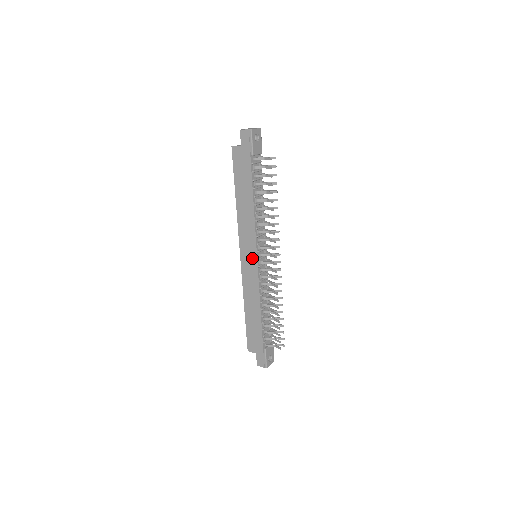
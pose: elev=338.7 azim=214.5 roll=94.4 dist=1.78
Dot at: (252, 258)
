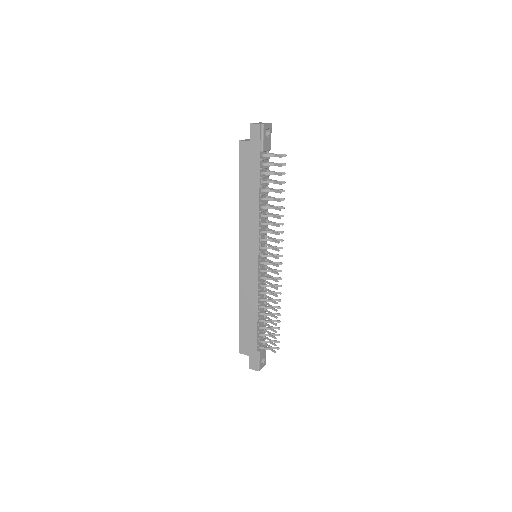
Dot at: (253, 258)
